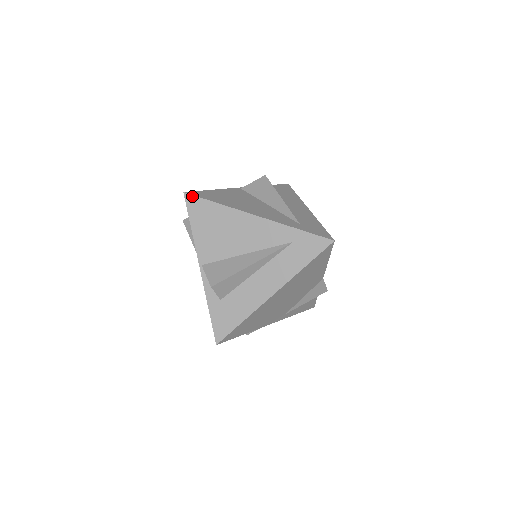
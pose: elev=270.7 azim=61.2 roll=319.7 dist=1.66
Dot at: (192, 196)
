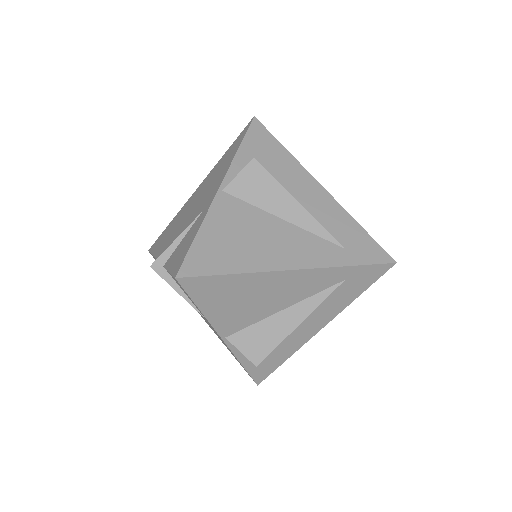
Dot at: (191, 278)
